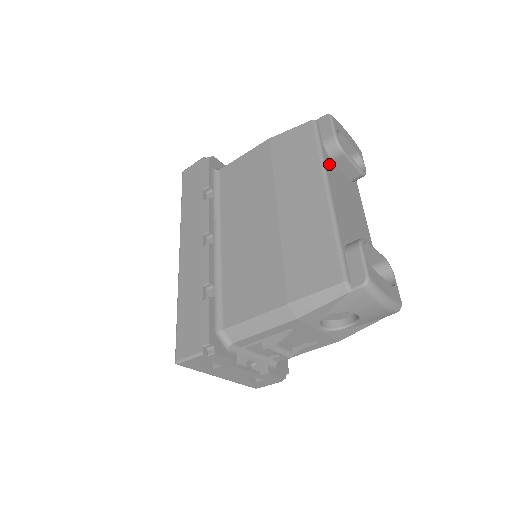
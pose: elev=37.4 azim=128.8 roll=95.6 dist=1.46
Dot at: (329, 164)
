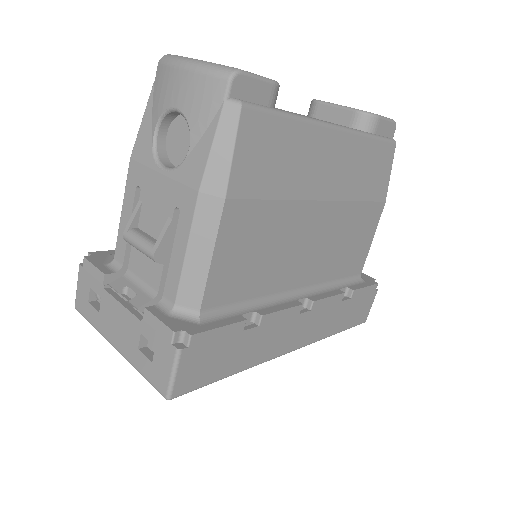
Dot at: occluded
